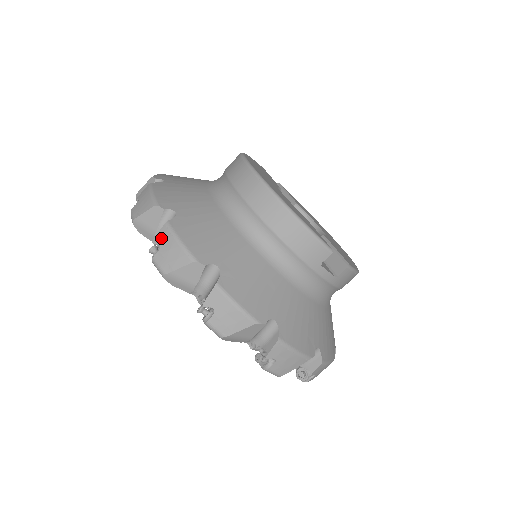
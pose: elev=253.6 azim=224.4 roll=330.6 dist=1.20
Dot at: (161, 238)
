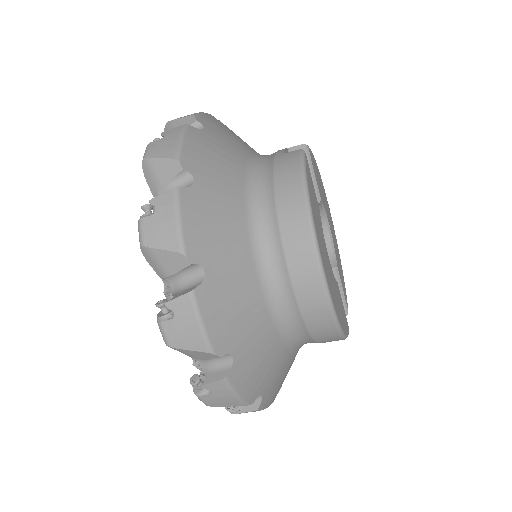
Dot at: (214, 388)
